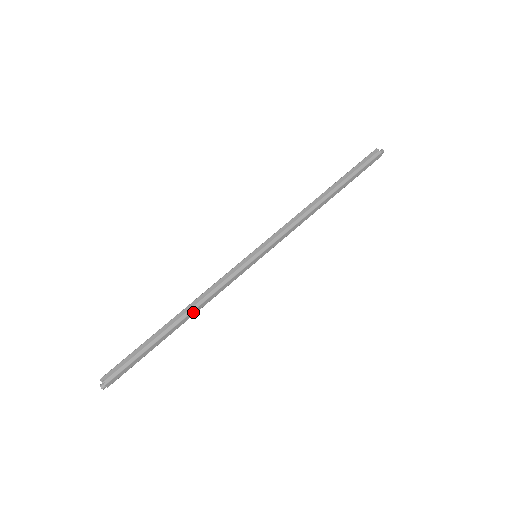
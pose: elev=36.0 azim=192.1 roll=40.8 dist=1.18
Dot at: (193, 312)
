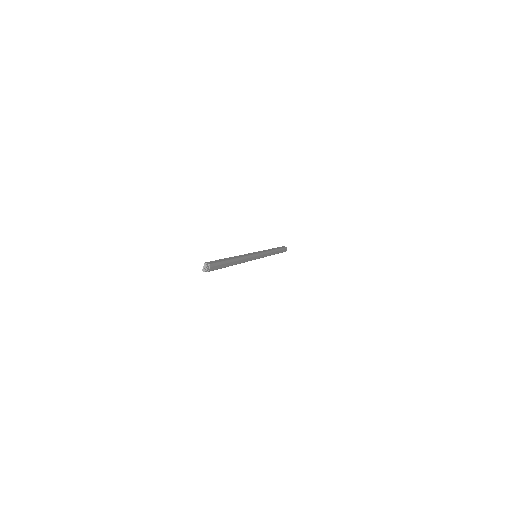
Dot at: (240, 261)
